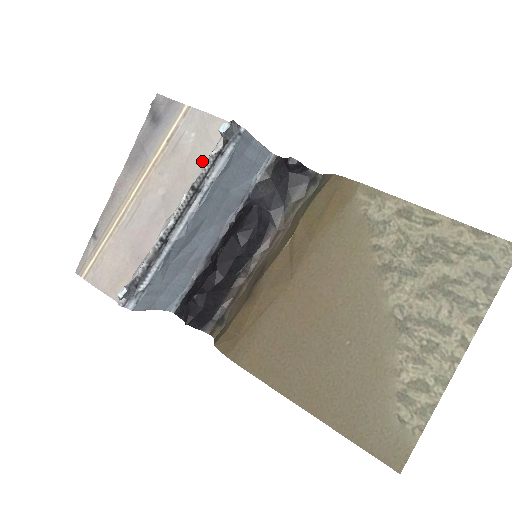
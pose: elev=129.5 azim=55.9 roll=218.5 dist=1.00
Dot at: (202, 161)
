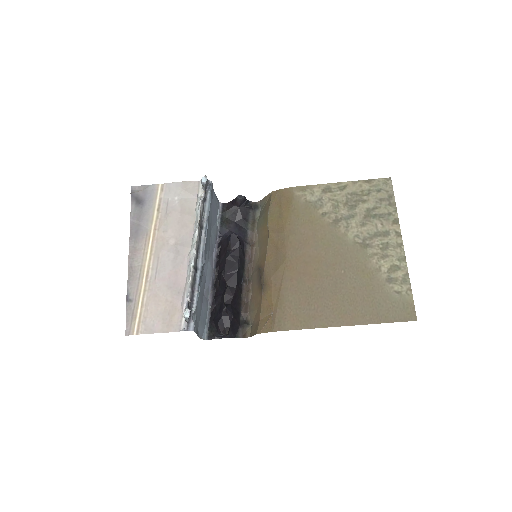
Dot at: (193, 210)
